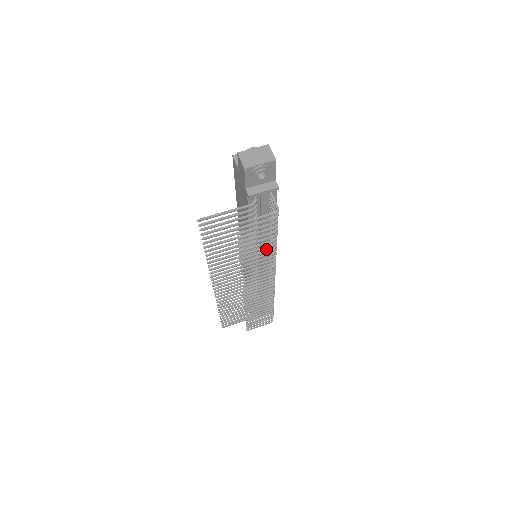
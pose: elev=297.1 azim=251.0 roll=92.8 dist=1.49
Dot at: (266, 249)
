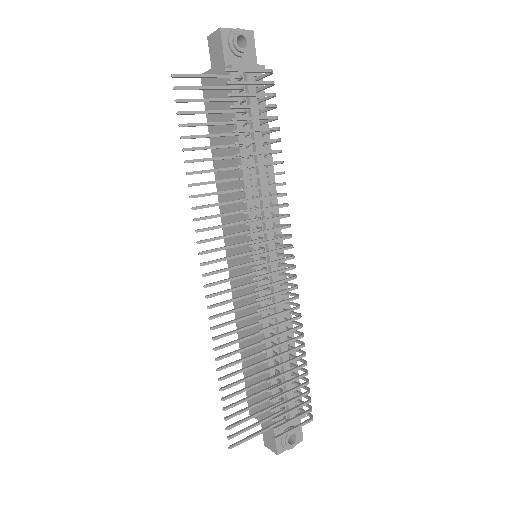
Dot at: (268, 215)
